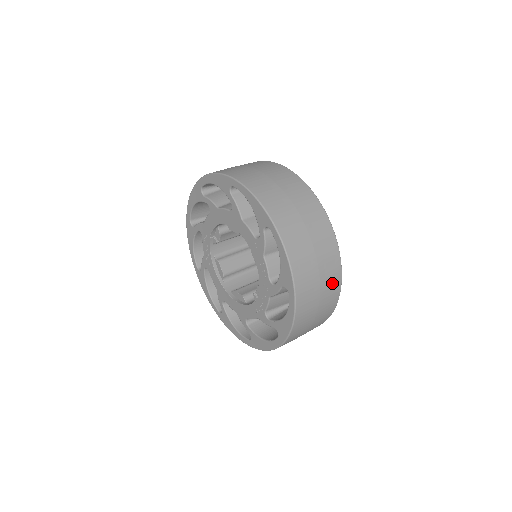
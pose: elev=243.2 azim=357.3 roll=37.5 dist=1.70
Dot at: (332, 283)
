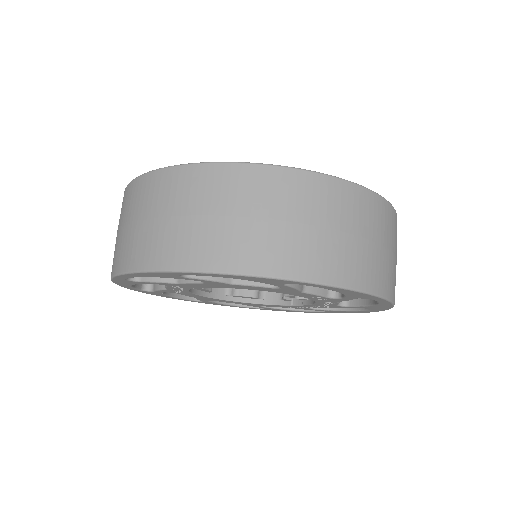
Dot at: occluded
